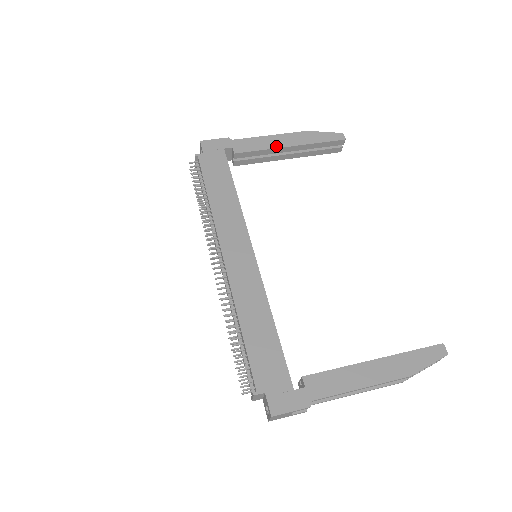
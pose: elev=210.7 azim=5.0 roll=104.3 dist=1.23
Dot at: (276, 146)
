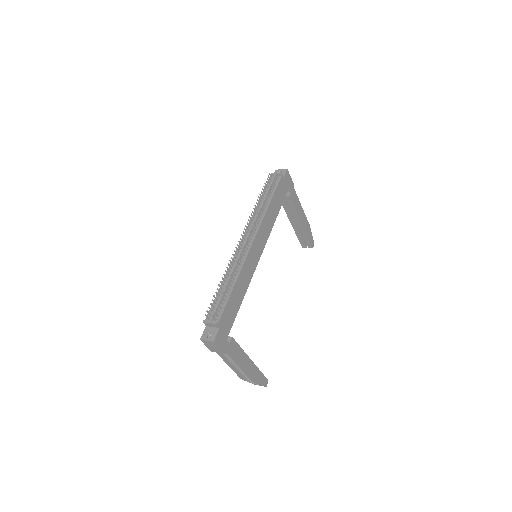
Dot at: (300, 215)
